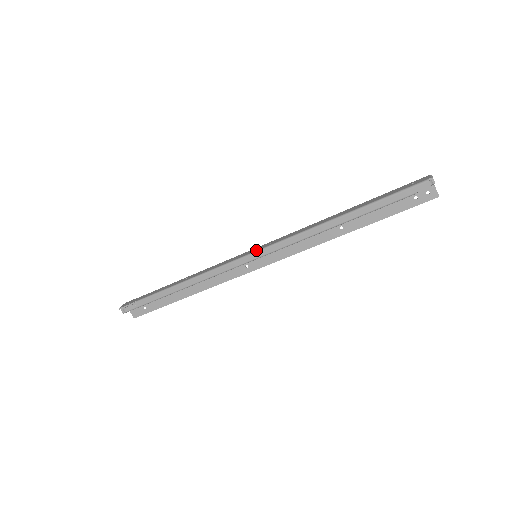
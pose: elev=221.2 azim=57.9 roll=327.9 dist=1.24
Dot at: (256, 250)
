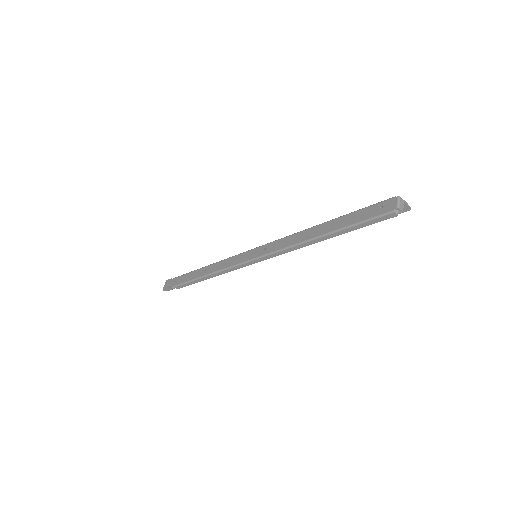
Dot at: (254, 257)
